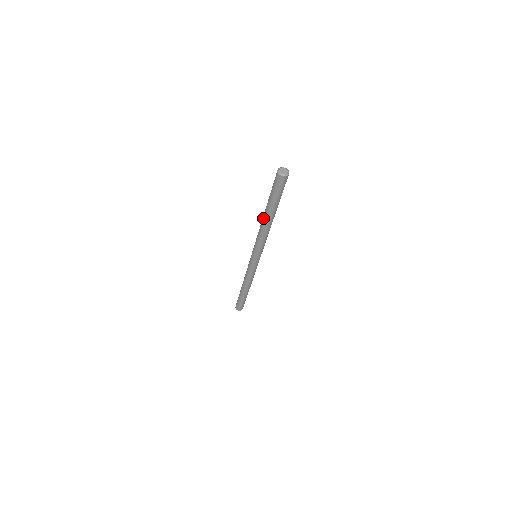
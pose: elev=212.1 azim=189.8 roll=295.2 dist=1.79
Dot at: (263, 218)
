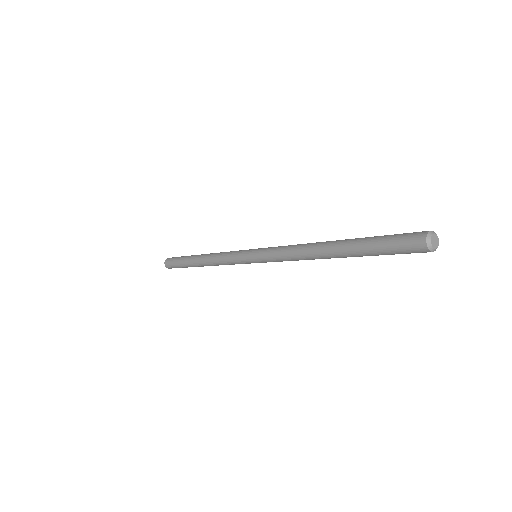
Dot at: (324, 250)
